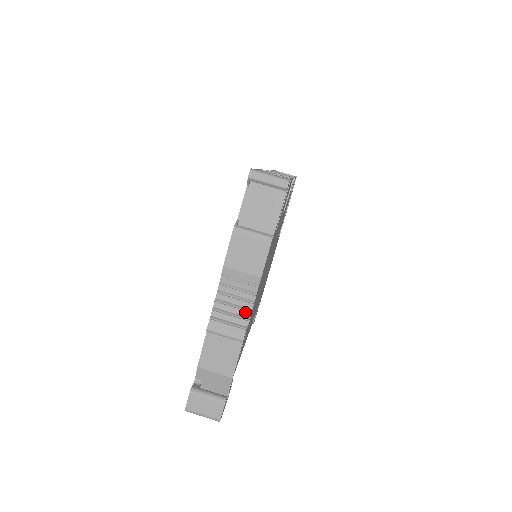
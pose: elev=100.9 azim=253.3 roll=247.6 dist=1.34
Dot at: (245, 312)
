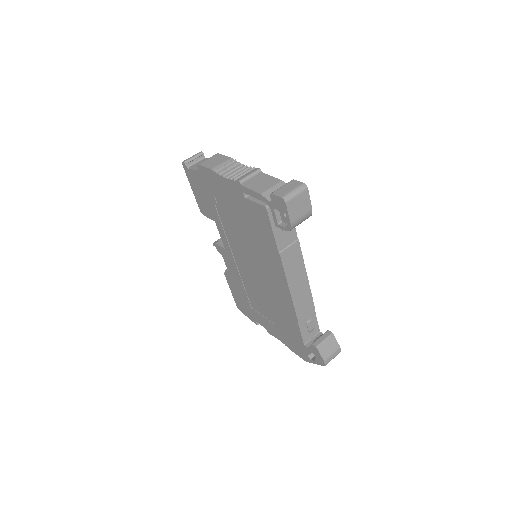
Dot at: (245, 169)
